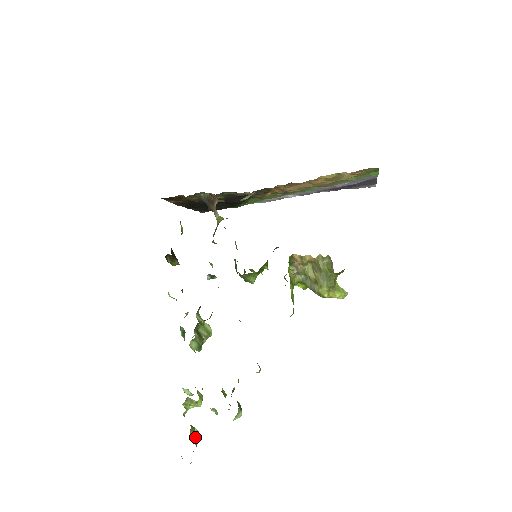
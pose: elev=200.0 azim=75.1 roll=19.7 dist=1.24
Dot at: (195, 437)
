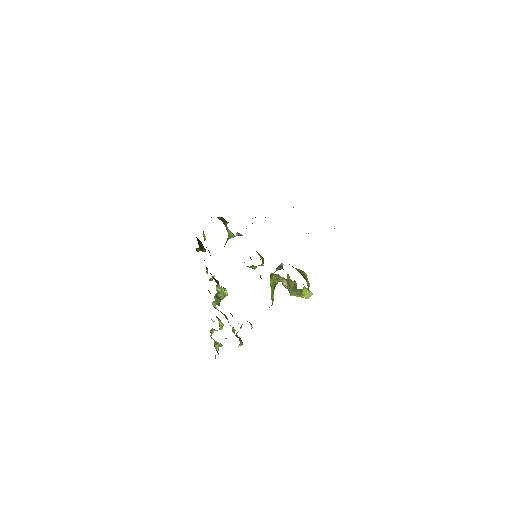
Dot at: (218, 346)
